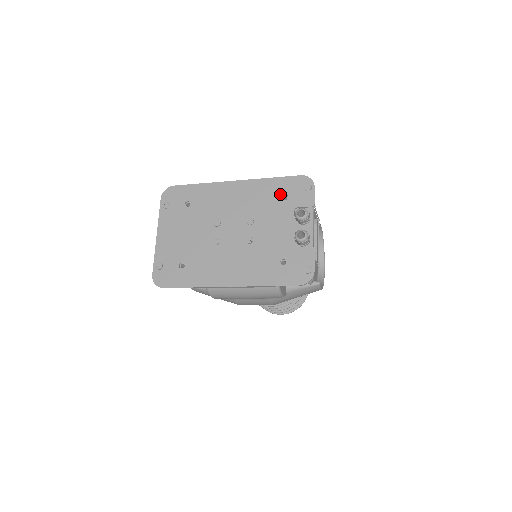
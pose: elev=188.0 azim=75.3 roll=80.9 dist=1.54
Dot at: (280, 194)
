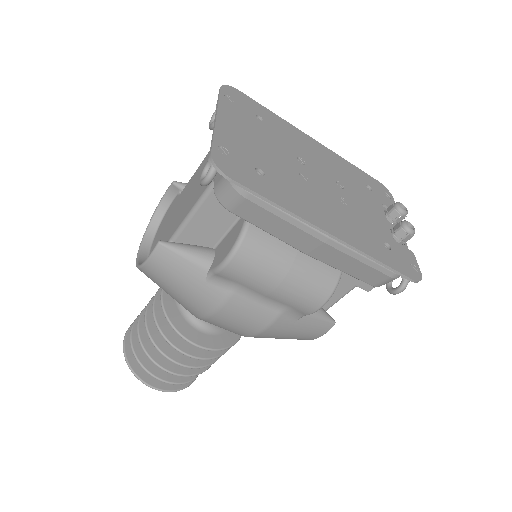
Dot at: (364, 182)
